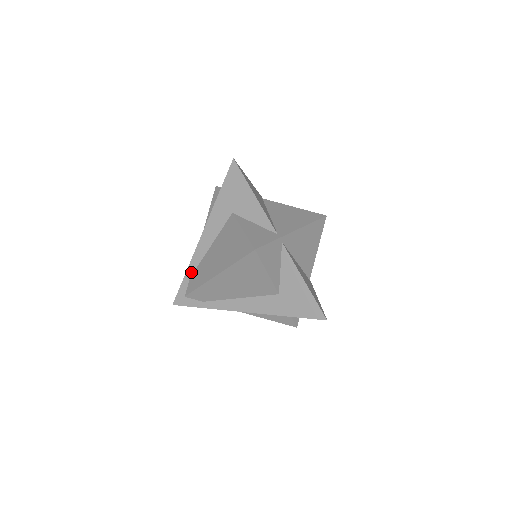
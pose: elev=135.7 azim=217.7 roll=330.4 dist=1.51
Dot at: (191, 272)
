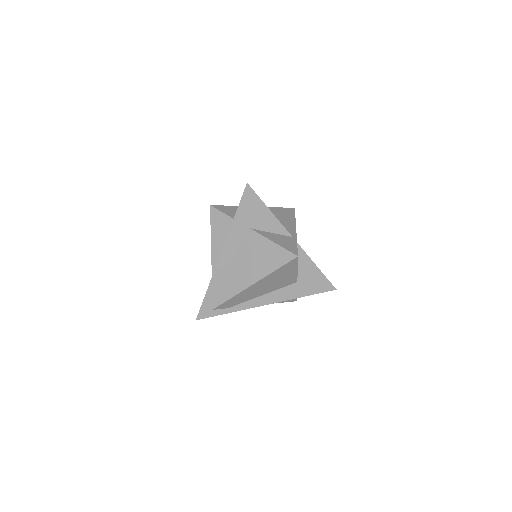
Dot at: (213, 287)
